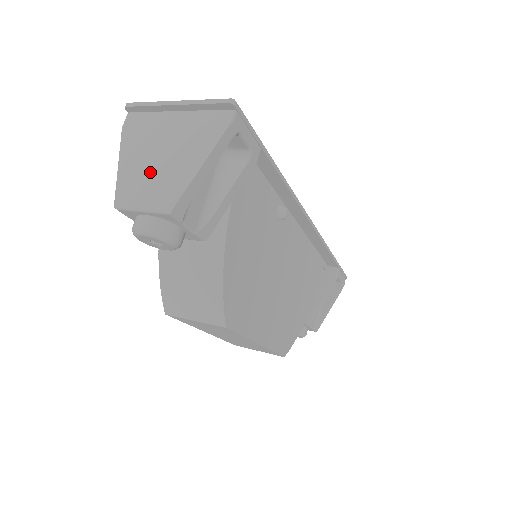
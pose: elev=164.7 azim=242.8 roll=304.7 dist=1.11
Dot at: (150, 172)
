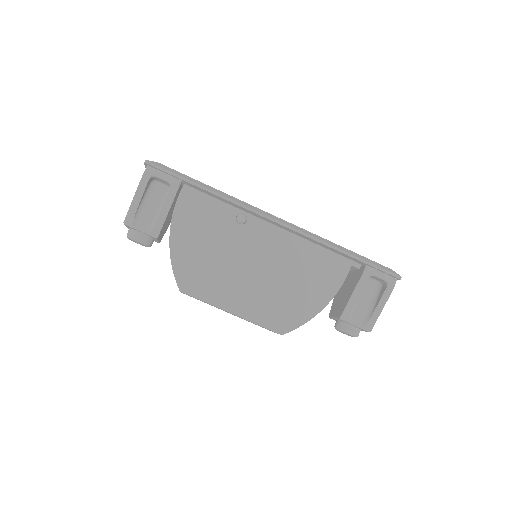
Dot at: occluded
